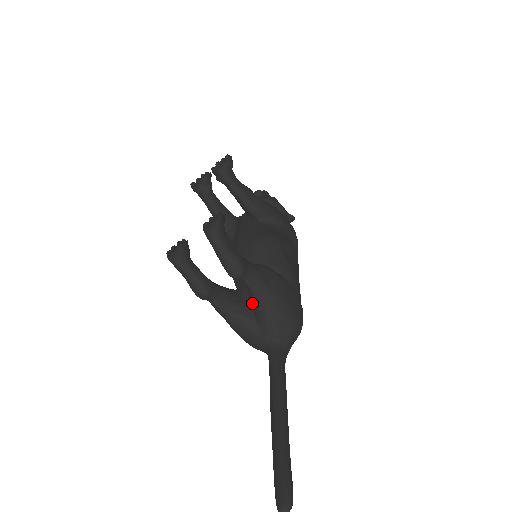
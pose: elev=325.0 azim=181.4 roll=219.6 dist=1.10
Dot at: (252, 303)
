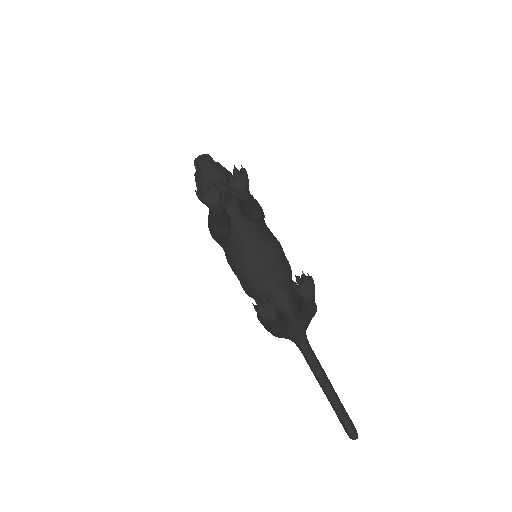
Dot at: (298, 319)
